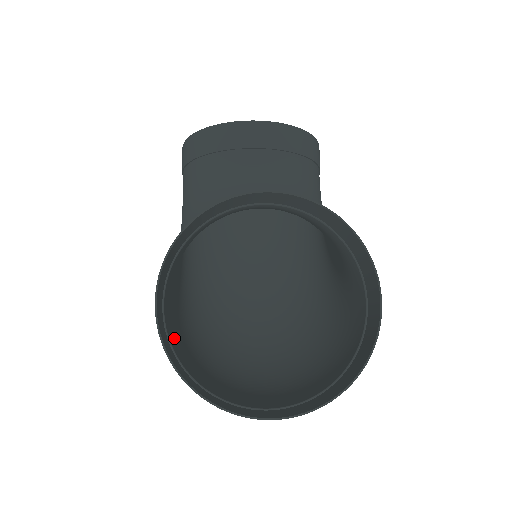
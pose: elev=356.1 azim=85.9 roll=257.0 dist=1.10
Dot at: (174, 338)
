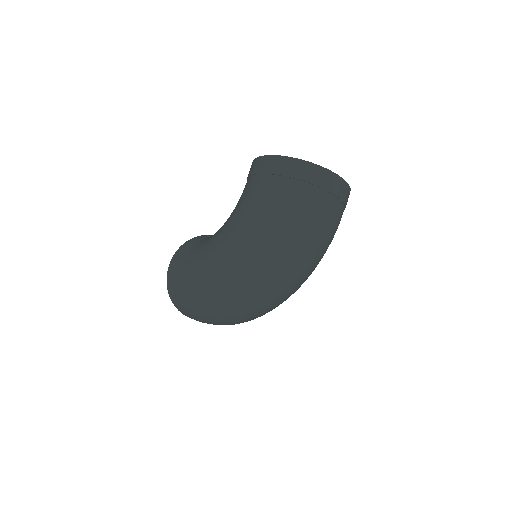
Dot at: (265, 191)
